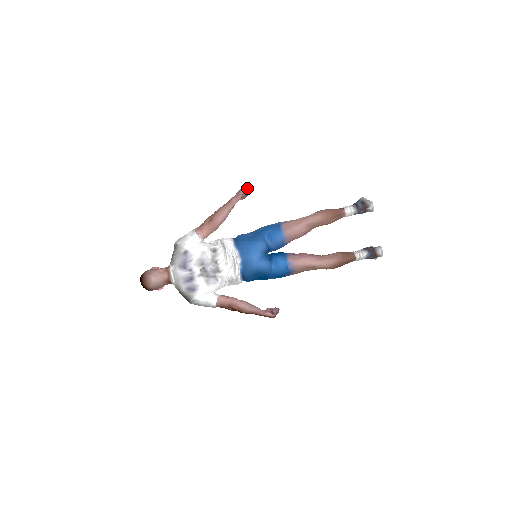
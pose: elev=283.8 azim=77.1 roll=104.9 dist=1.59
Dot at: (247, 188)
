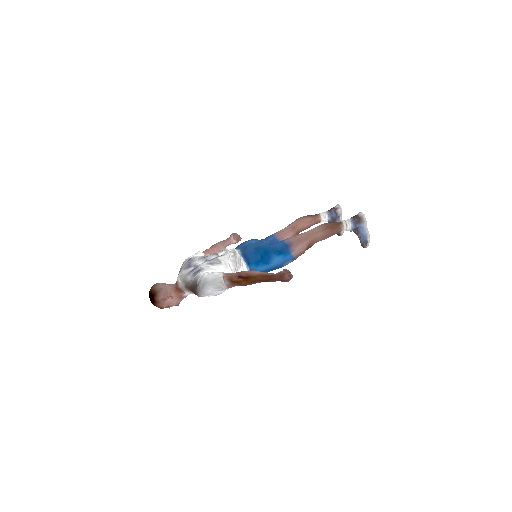
Dot at: occluded
